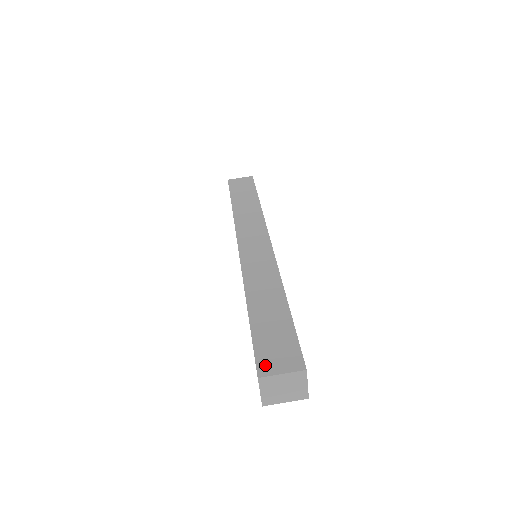
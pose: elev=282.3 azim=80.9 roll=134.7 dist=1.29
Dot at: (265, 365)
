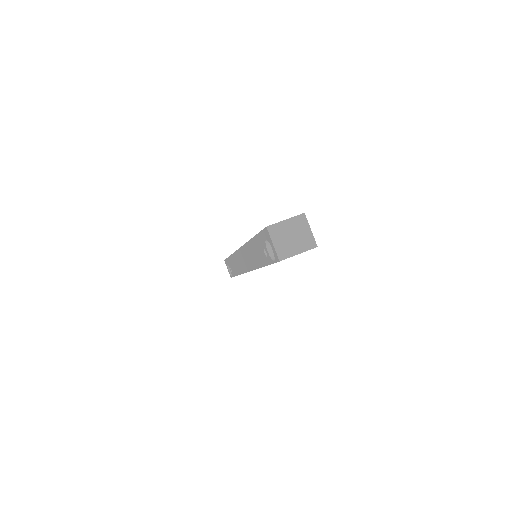
Dot at: occluded
